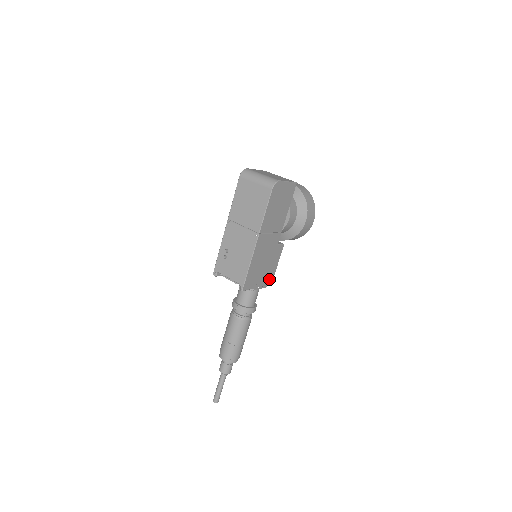
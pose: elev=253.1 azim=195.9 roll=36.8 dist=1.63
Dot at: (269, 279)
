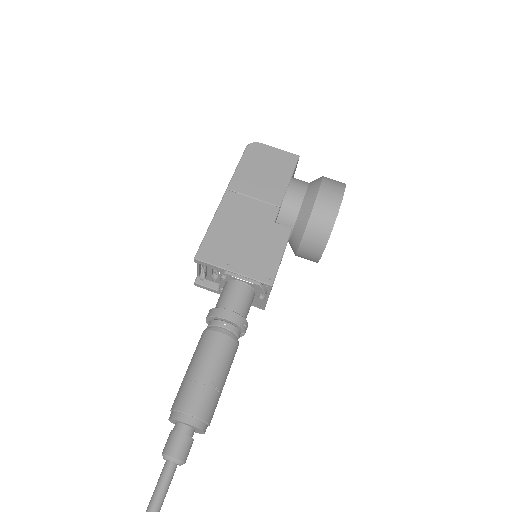
Dot at: (264, 272)
